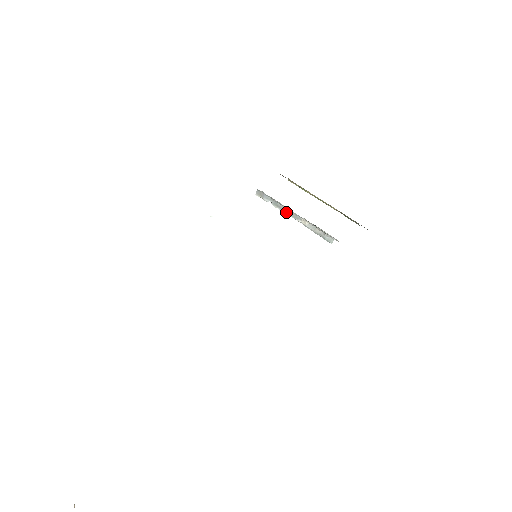
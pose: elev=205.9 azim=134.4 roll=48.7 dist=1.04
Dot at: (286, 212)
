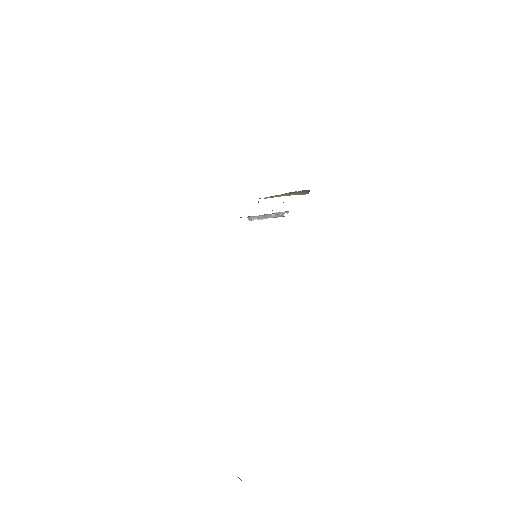
Dot at: (265, 218)
